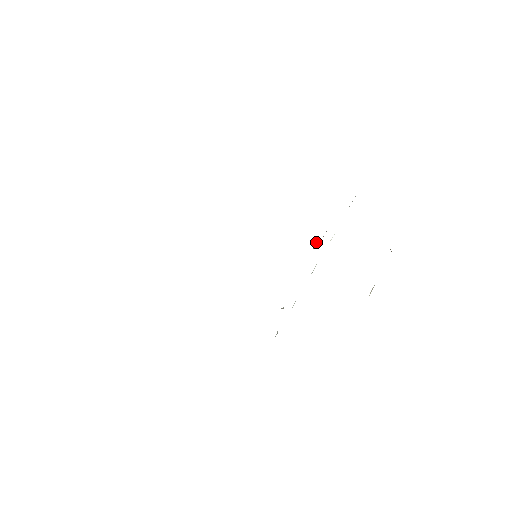
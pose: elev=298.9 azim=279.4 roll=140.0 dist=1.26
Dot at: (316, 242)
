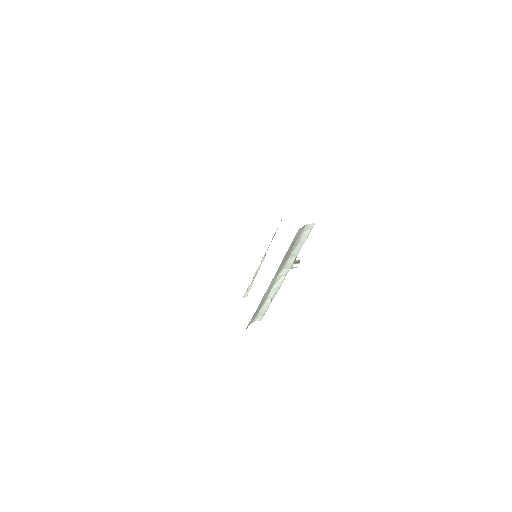
Dot at: (297, 261)
